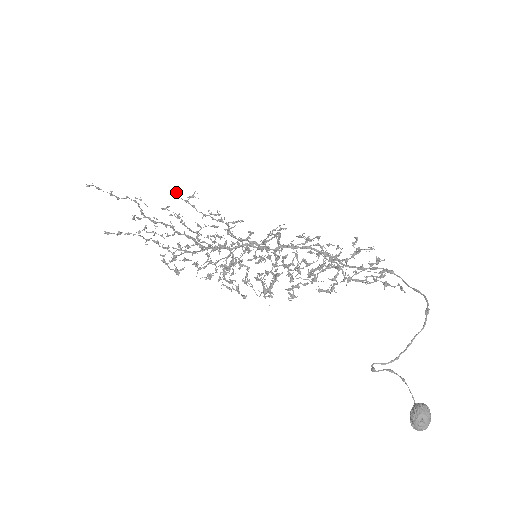
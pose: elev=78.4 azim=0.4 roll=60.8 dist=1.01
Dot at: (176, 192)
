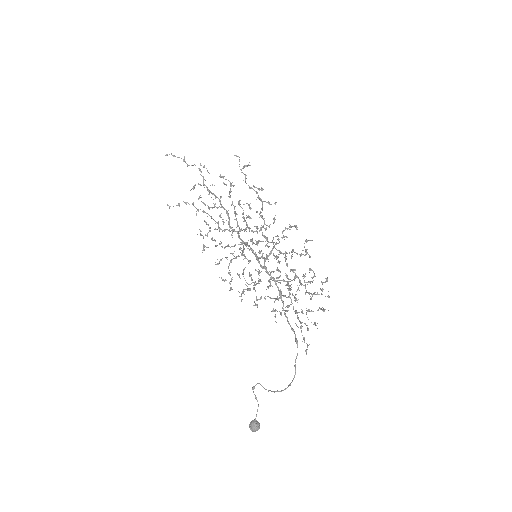
Dot at: (238, 156)
